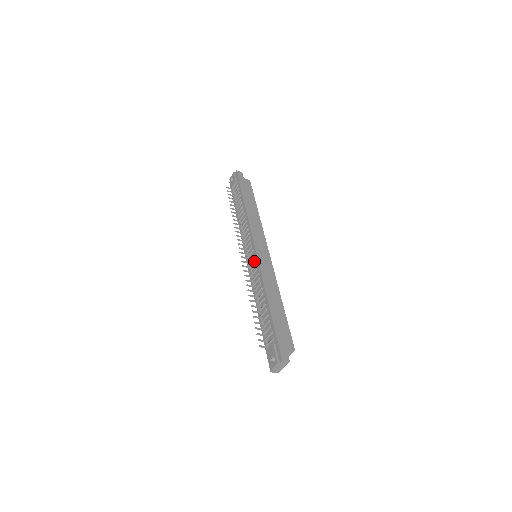
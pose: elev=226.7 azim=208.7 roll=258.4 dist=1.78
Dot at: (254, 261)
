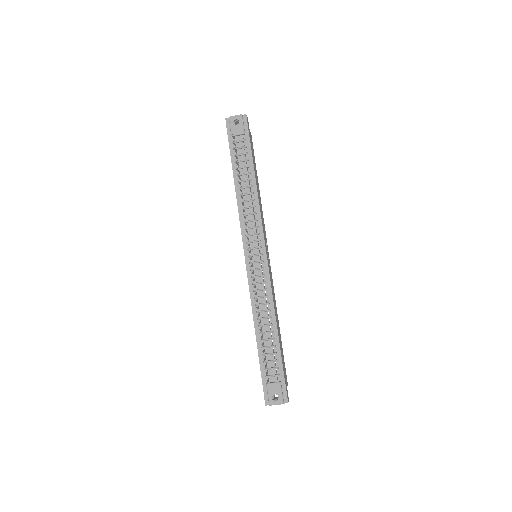
Dot at: (262, 269)
